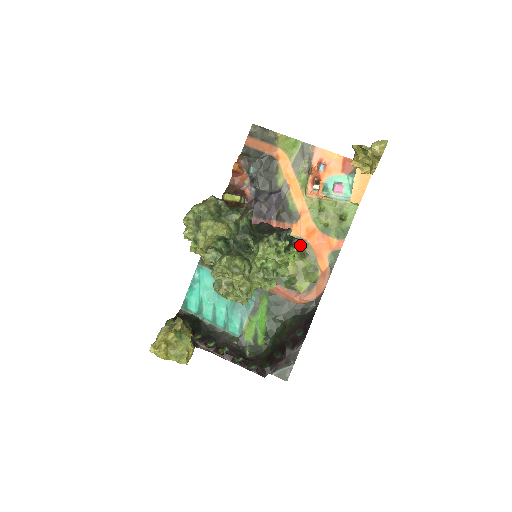
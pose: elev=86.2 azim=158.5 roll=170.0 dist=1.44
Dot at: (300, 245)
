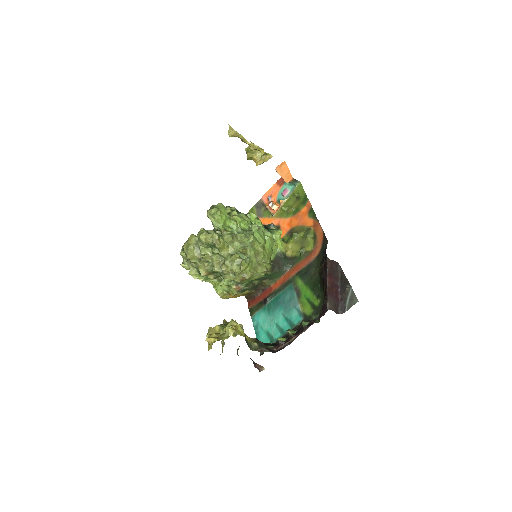
Dot at: (291, 234)
